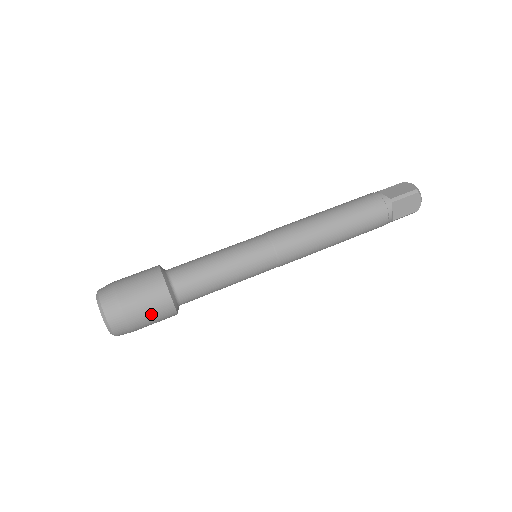
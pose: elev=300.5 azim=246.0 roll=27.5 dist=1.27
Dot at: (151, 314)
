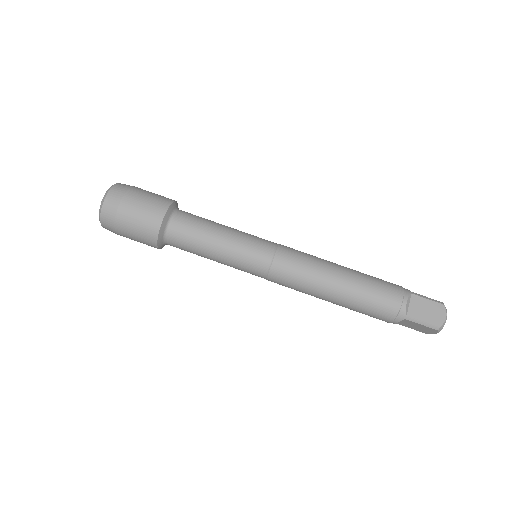
Dot at: (137, 240)
